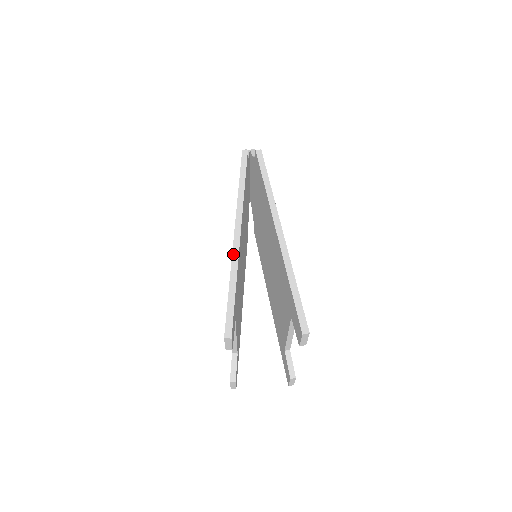
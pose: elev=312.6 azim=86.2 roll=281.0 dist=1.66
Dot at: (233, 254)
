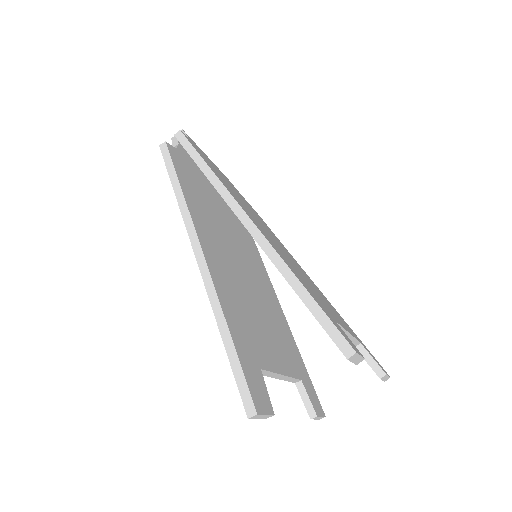
Dot at: (208, 292)
